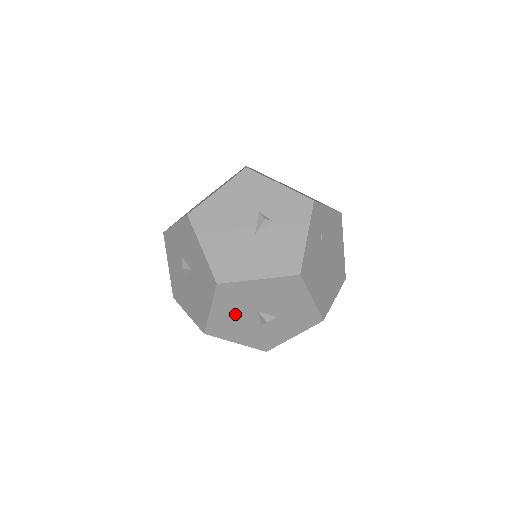
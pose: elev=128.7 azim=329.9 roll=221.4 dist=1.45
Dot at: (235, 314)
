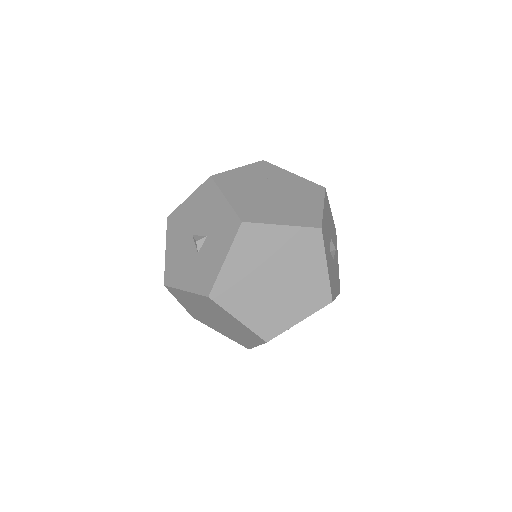
Dot at: (180, 247)
